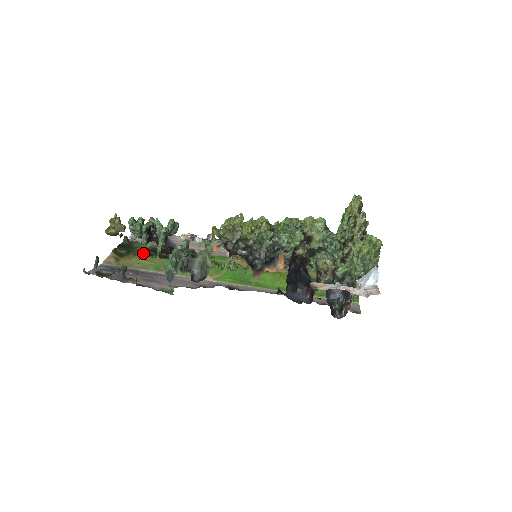
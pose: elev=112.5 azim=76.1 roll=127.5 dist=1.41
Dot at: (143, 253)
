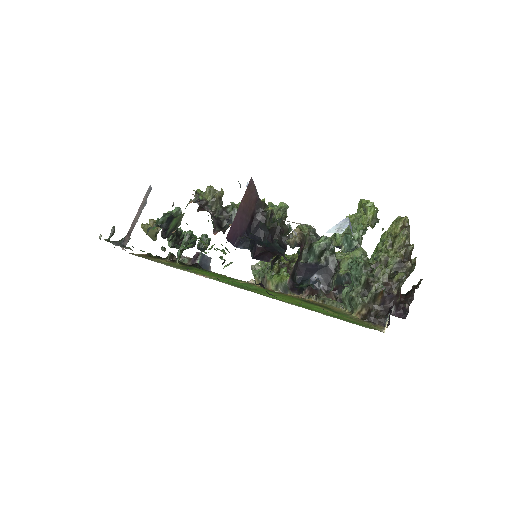
Dot at: (168, 258)
